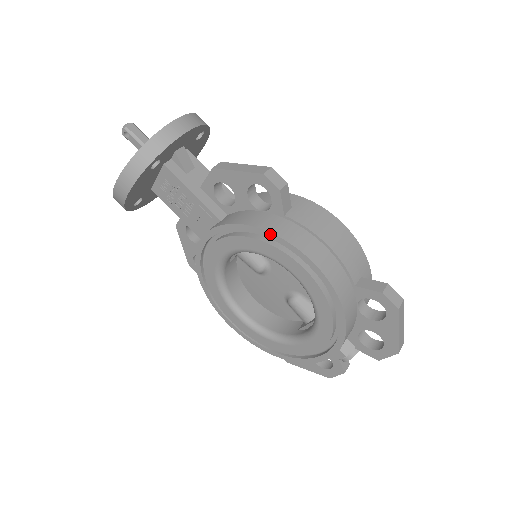
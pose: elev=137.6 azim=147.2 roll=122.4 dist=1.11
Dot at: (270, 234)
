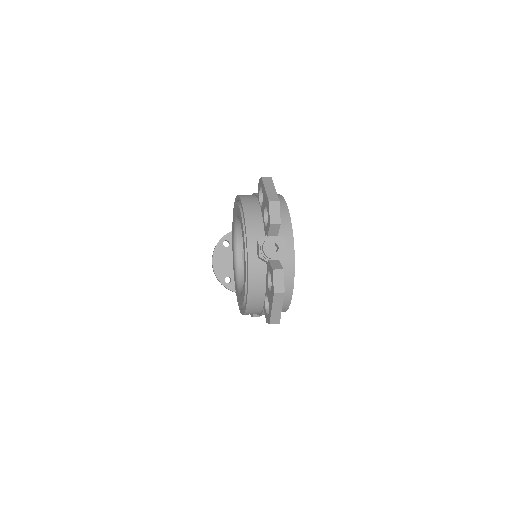
Dot at: occluded
